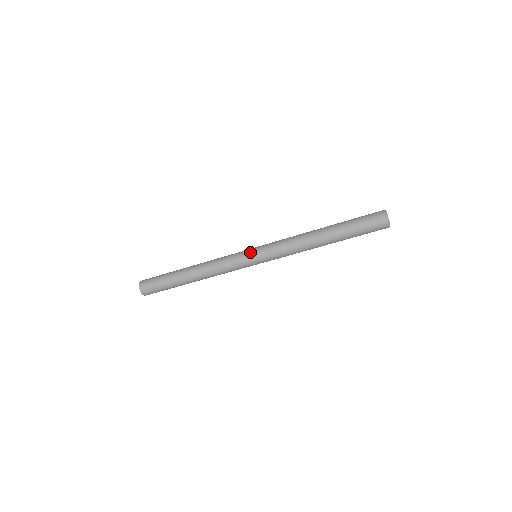
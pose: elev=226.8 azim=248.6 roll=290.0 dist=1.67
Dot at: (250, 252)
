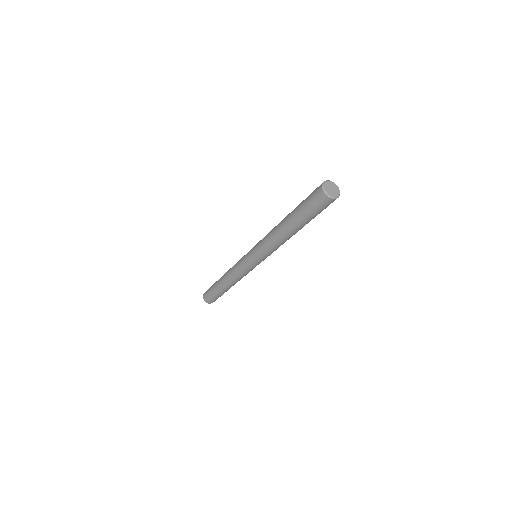
Dot at: (250, 263)
